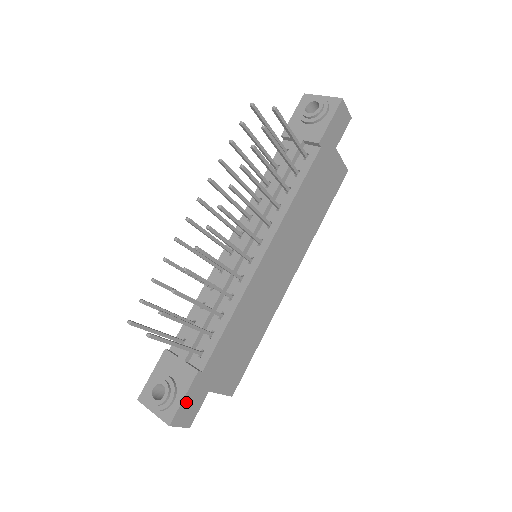
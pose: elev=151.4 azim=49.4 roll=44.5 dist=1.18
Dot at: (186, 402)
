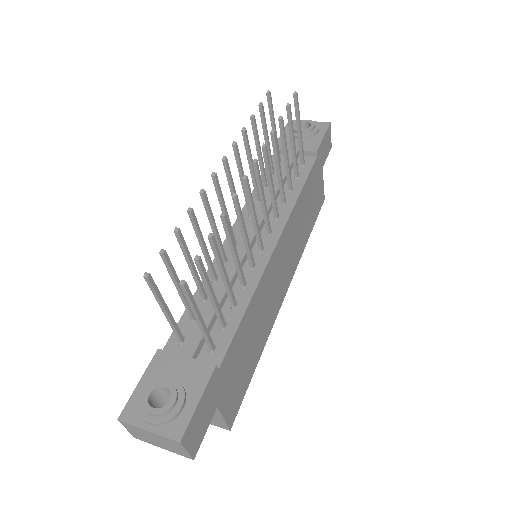
Dot at: (199, 410)
